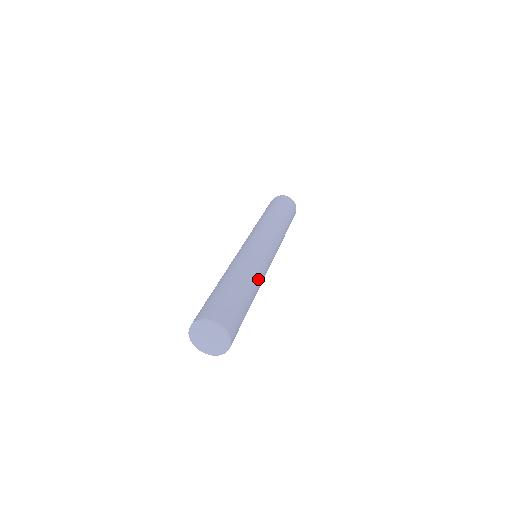
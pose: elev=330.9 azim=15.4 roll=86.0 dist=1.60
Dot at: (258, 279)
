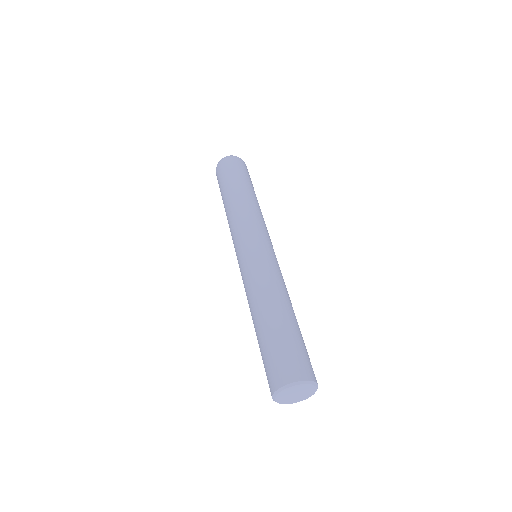
Dot at: (278, 288)
